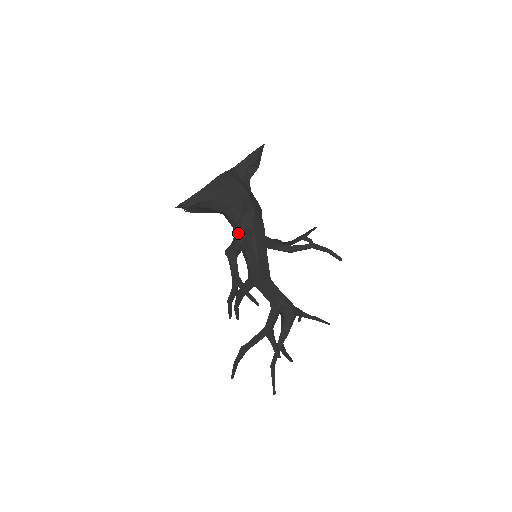
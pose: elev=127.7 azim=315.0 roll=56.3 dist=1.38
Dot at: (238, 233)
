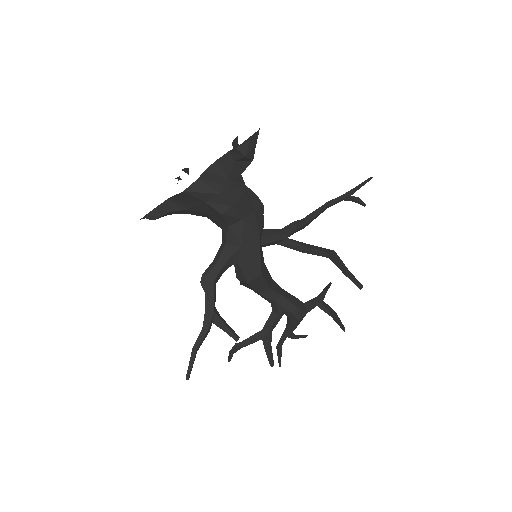
Dot at: (222, 249)
